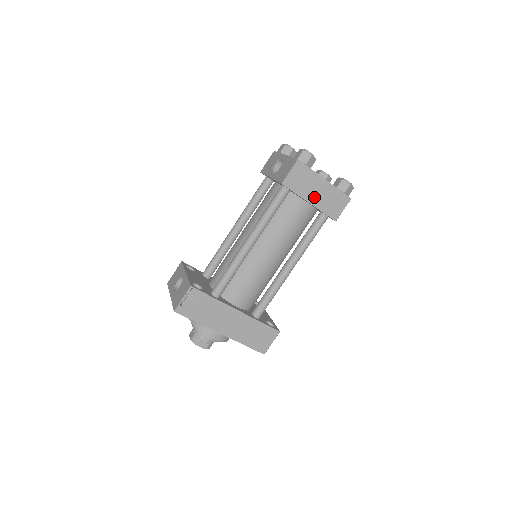
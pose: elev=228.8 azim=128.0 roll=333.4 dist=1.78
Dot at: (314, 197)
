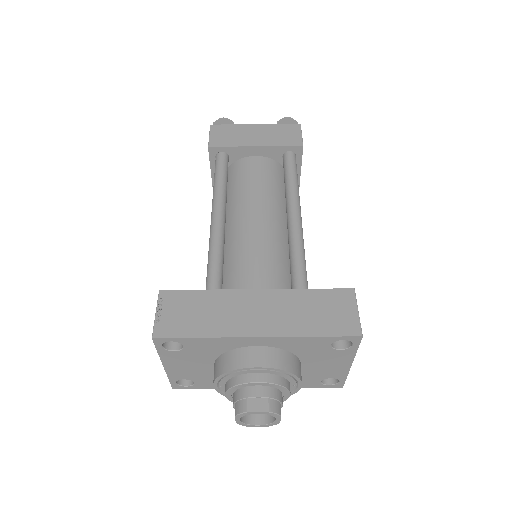
Dot at: (256, 140)
